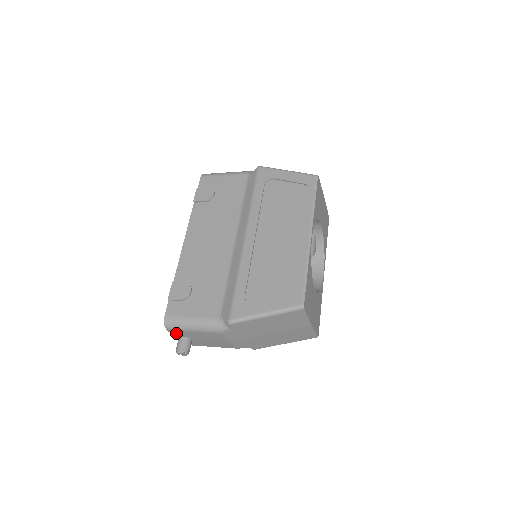
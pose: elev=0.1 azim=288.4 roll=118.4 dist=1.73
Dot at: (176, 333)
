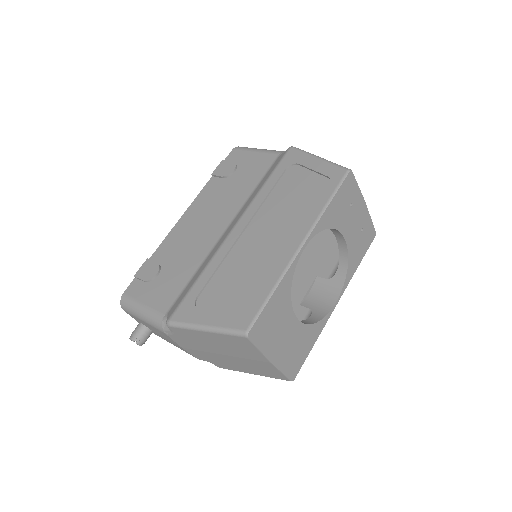
Dot at: (133, 317)
